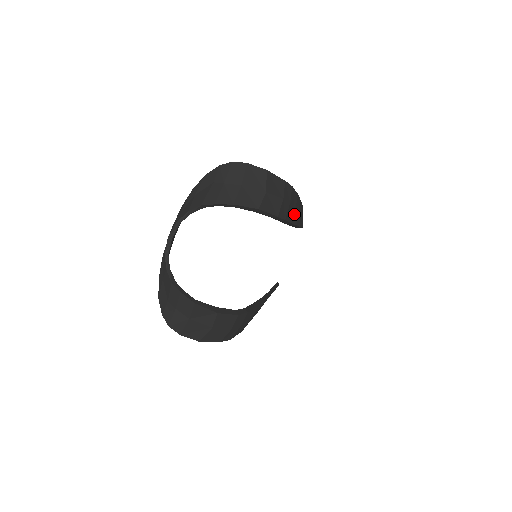
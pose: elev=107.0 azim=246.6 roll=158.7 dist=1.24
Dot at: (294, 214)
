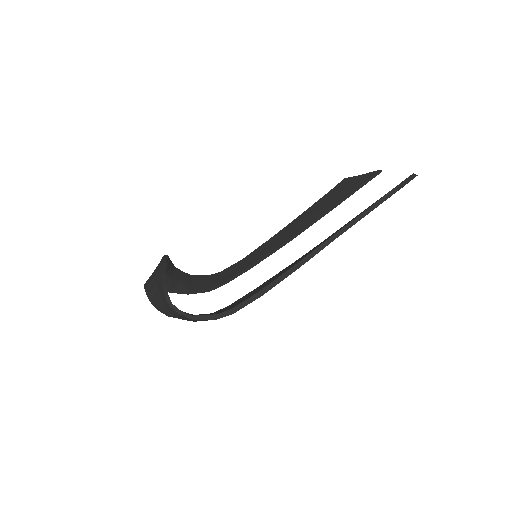
Dot at: occluded
